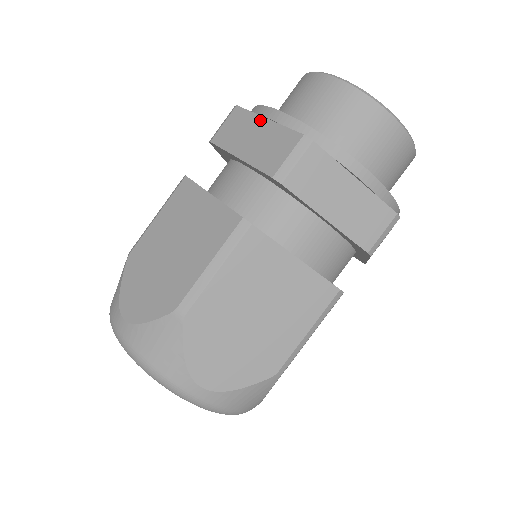
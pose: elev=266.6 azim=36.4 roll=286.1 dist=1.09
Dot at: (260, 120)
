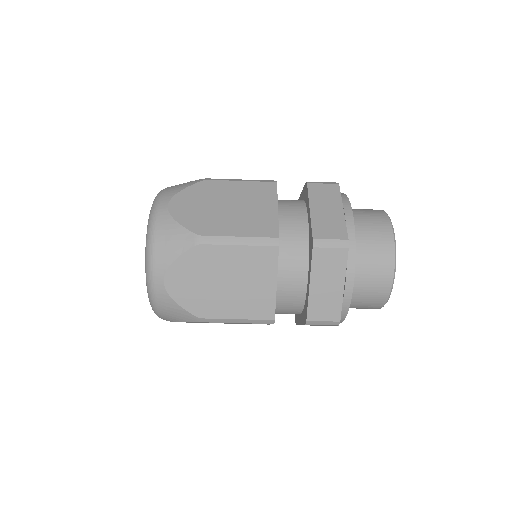
Dot at: (342, 281)
